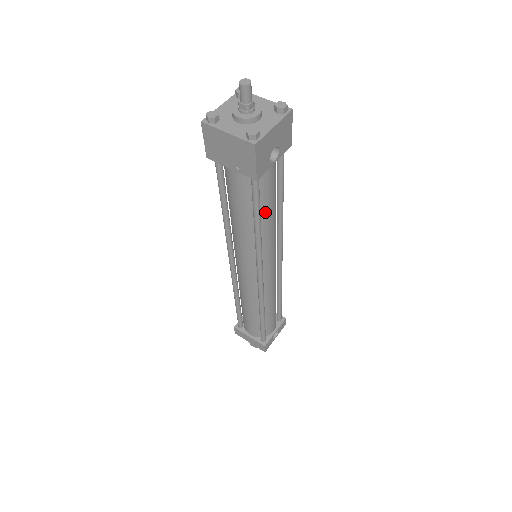
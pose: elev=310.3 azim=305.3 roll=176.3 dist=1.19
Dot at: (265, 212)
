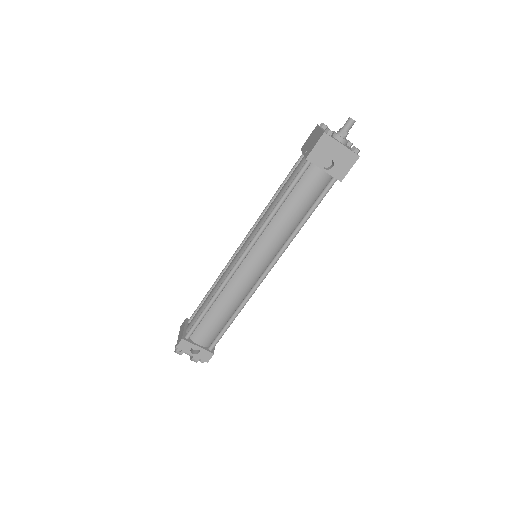
Dot at: (291, 203)
